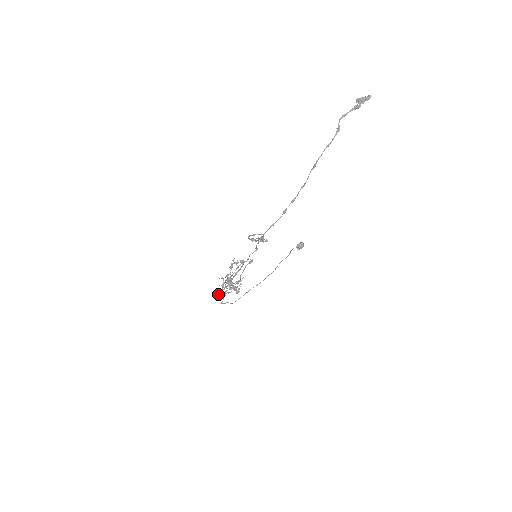
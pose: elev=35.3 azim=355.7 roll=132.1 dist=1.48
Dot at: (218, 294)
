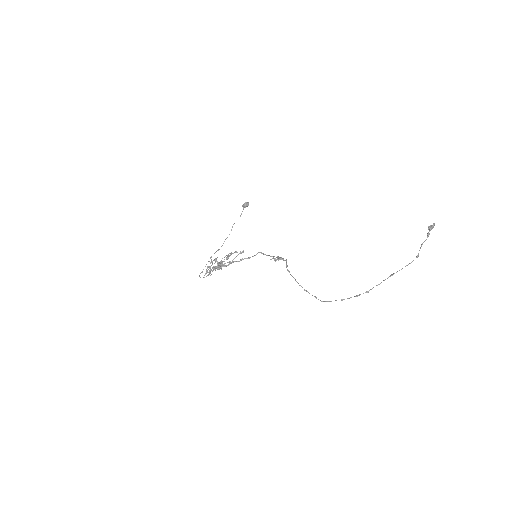
Dot at: occluded
